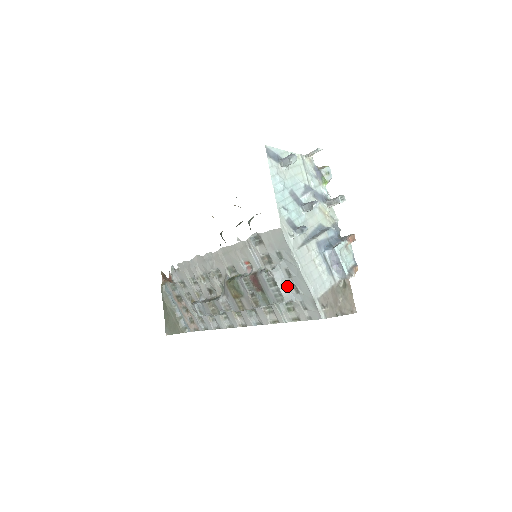
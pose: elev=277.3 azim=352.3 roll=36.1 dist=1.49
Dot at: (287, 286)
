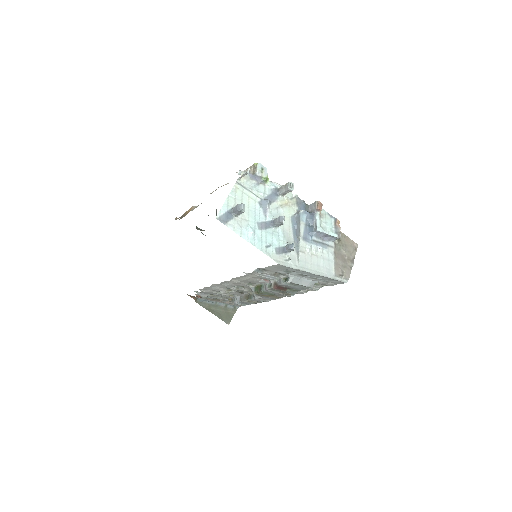
Dot at: (306, 280)
